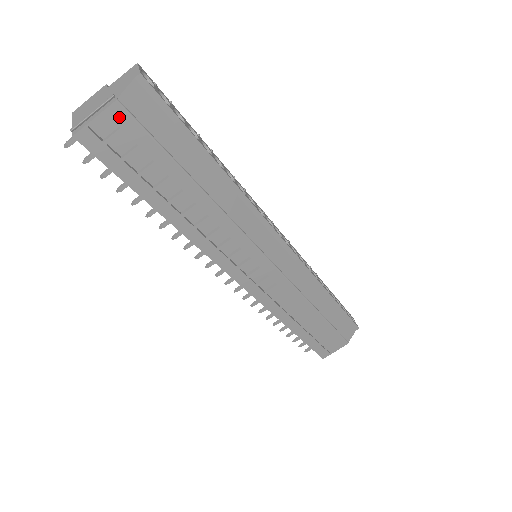
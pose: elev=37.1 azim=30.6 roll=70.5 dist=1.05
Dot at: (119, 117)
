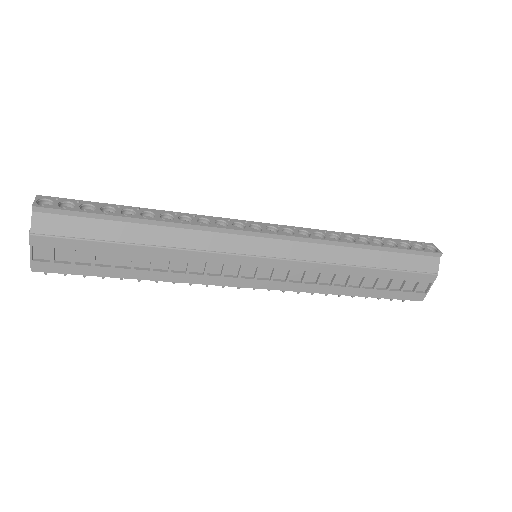
Dot at: (42, 242)
